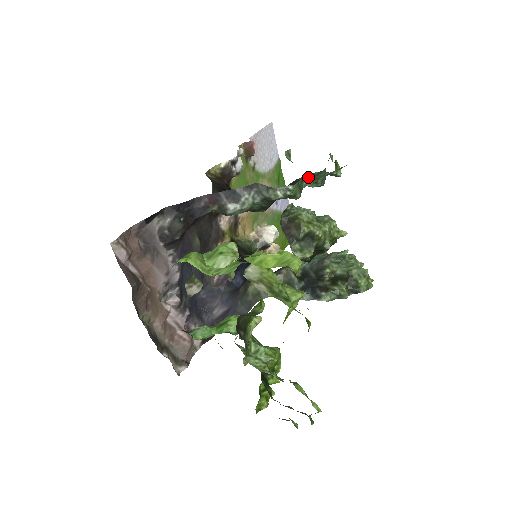
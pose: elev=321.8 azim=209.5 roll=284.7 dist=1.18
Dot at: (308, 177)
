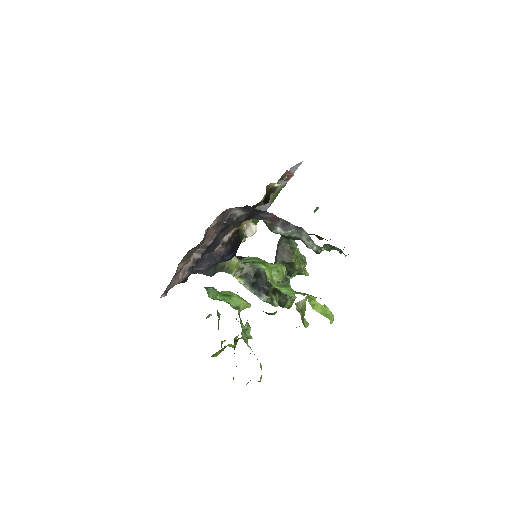
Dot at: (330, 245)
